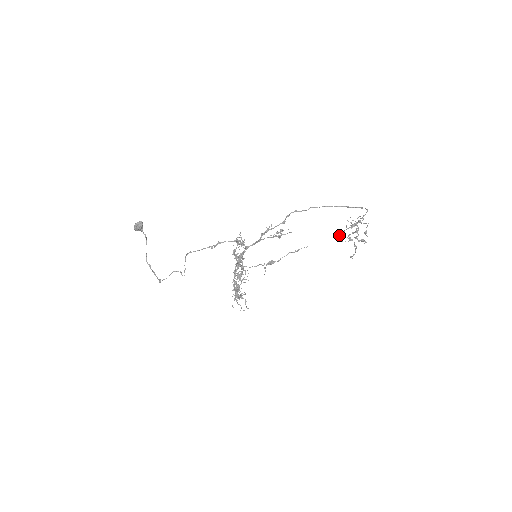
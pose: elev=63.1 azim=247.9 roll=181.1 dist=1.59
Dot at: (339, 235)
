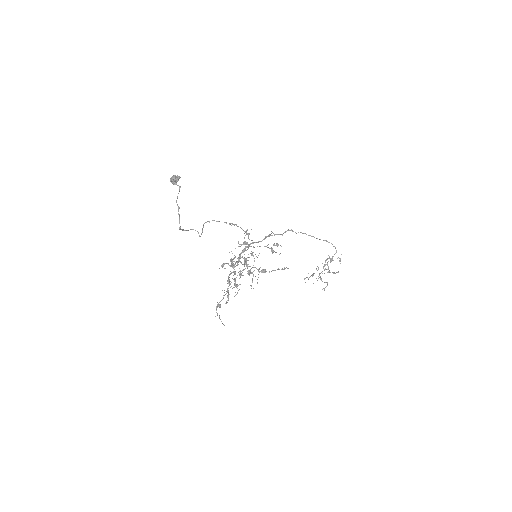
Dot at: (308, 279)
